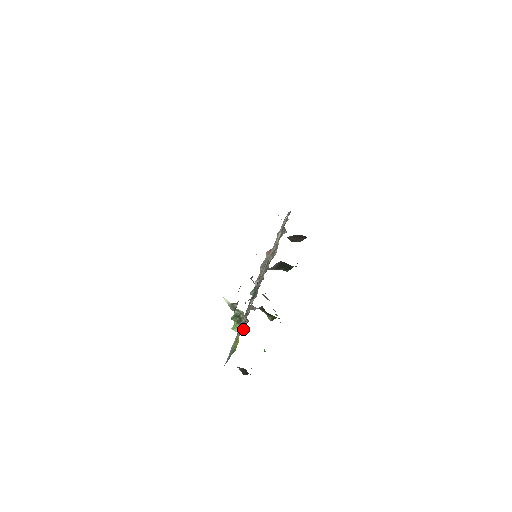
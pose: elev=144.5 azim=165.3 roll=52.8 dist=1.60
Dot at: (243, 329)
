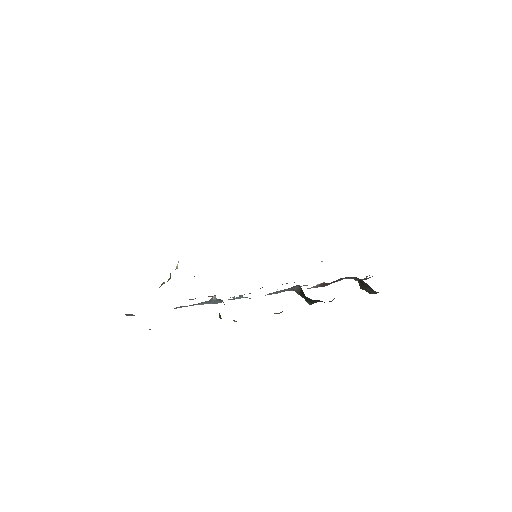
Dot at: occluded
